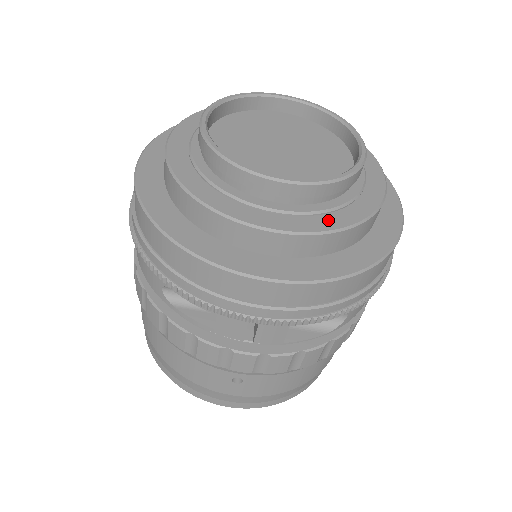
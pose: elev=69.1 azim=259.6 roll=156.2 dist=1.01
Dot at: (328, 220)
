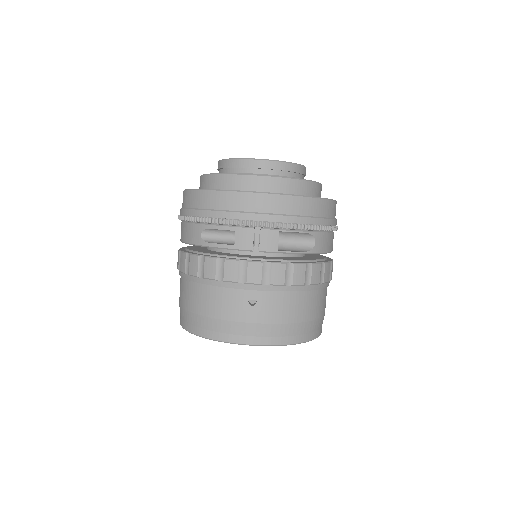
Dot at: occluded
